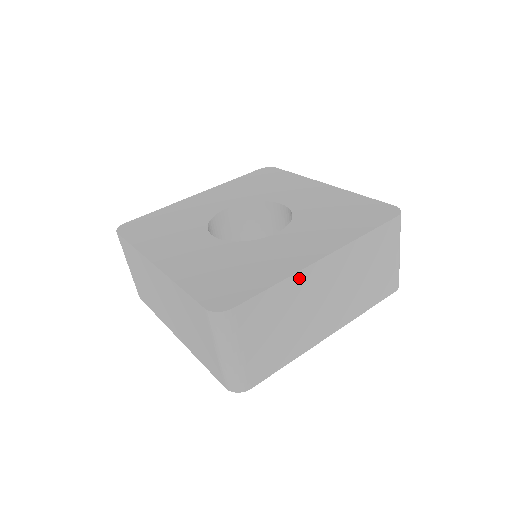
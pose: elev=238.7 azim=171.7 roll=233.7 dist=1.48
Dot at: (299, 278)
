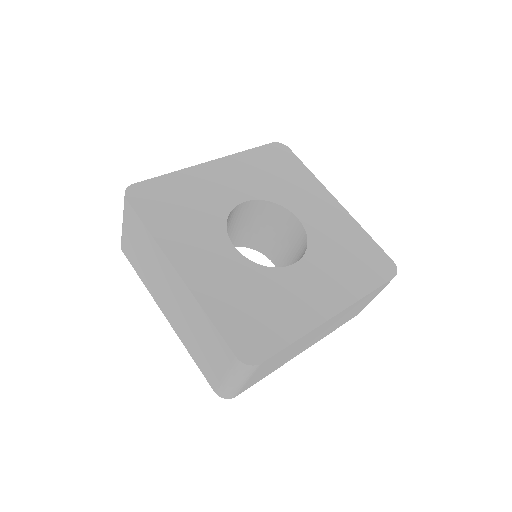
Dot at: (312, 332)
